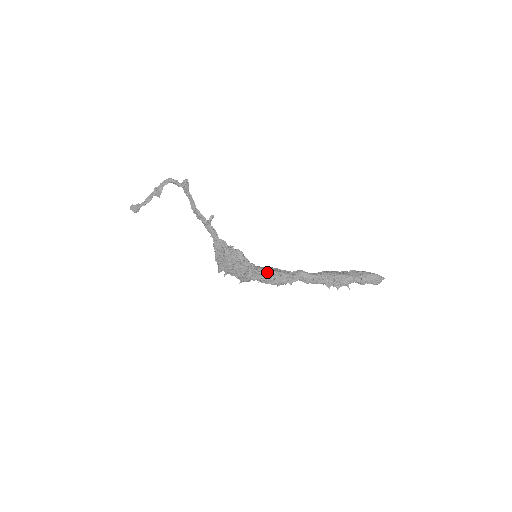
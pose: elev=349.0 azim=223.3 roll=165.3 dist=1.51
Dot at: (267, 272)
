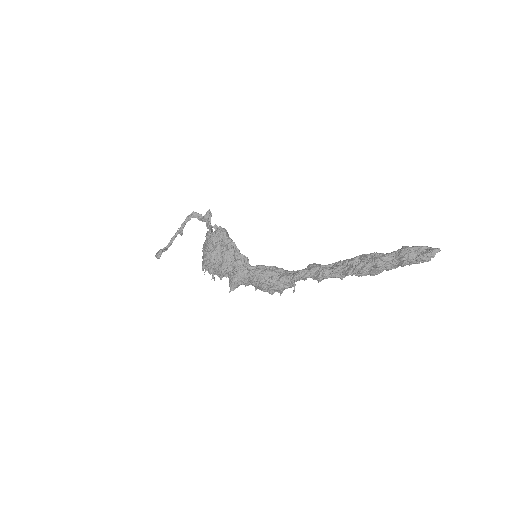
Dot at: (263, 267)
